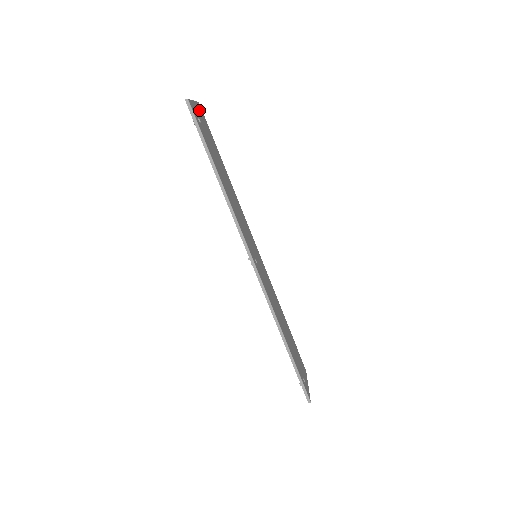
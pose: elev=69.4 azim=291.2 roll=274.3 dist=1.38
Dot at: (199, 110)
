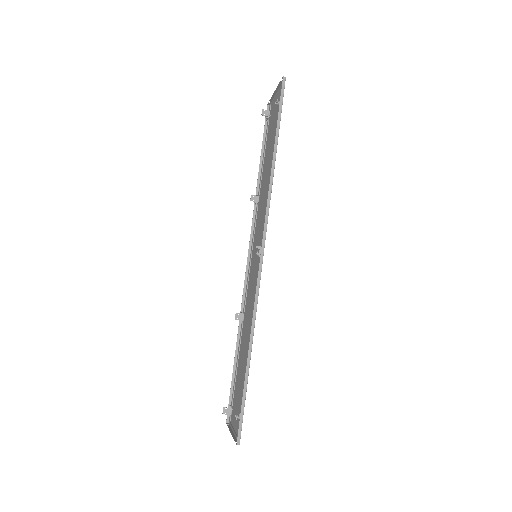
Dot at: (273, 105)
